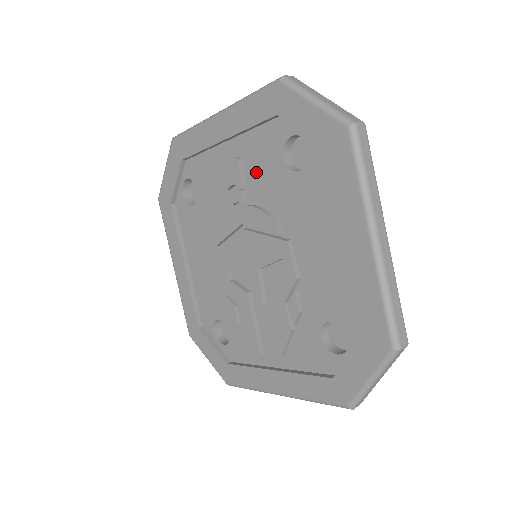
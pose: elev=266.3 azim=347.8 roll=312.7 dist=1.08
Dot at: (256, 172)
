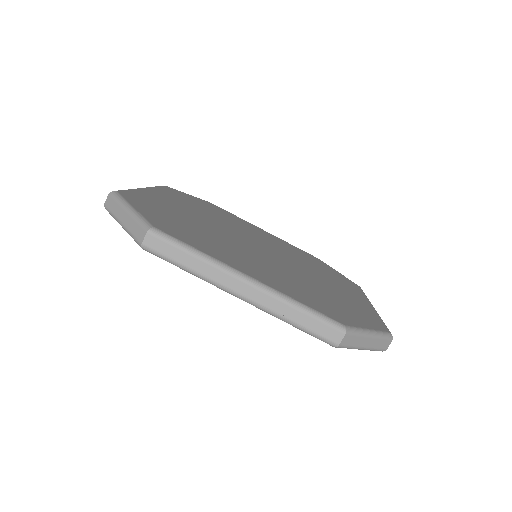
Dot at: occluded
